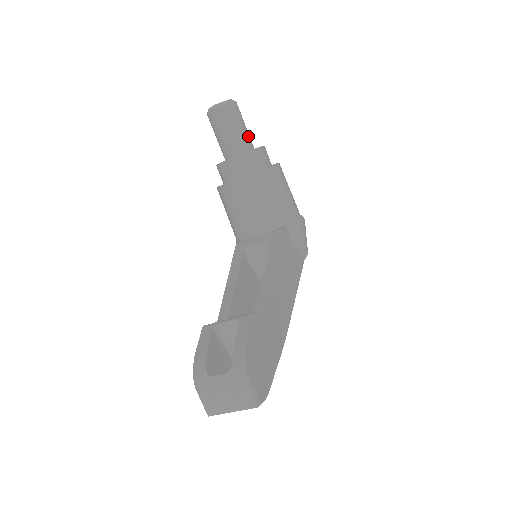
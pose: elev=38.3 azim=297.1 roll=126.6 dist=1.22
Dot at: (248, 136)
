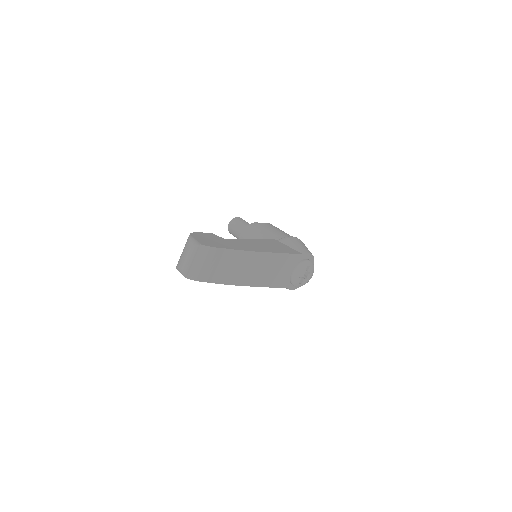
Dot at: occluded
